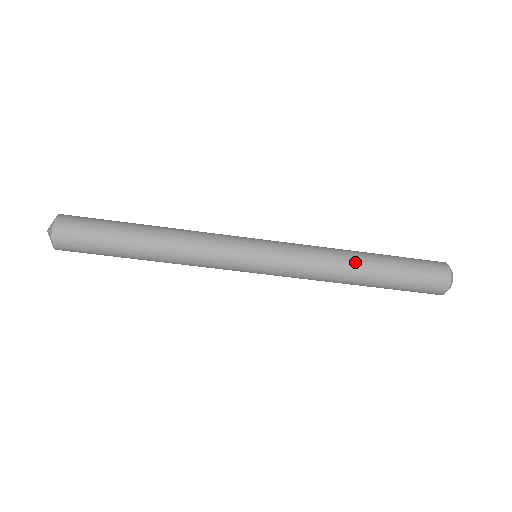
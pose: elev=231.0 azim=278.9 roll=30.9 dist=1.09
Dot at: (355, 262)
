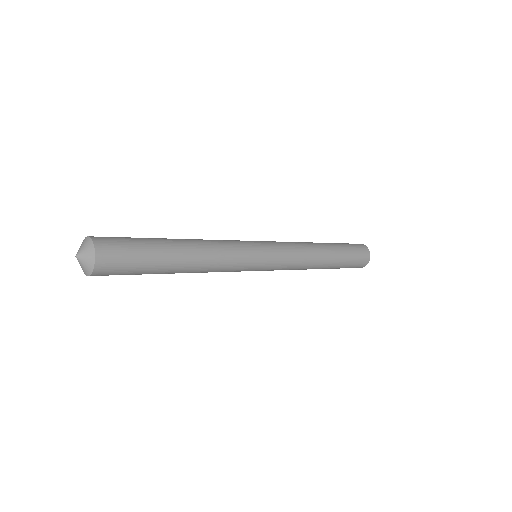
Dot at: (322, 250)
